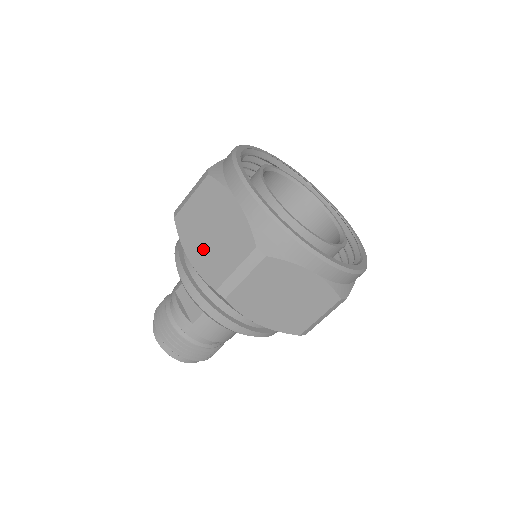
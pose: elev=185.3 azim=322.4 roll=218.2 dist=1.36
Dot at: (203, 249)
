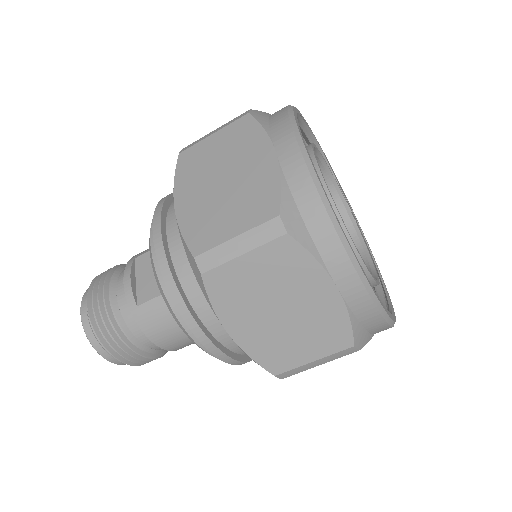
Dot at: (201, 199)
